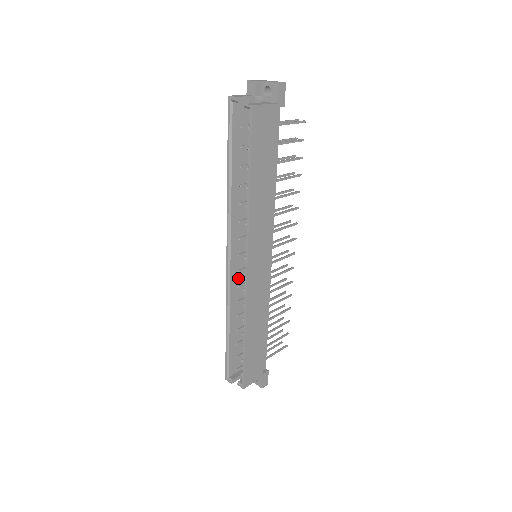
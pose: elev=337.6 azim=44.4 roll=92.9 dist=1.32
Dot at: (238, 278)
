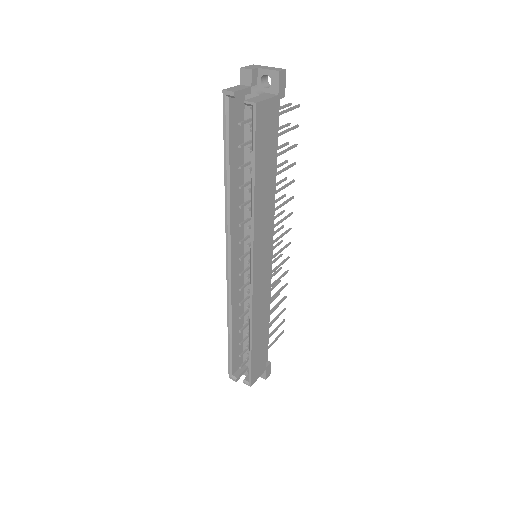
Dot at: (238, 280)
